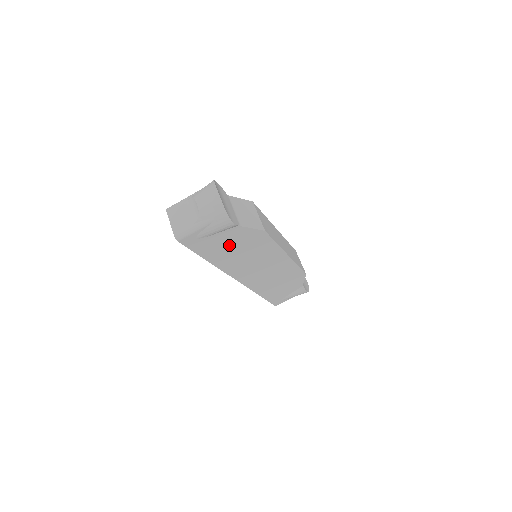
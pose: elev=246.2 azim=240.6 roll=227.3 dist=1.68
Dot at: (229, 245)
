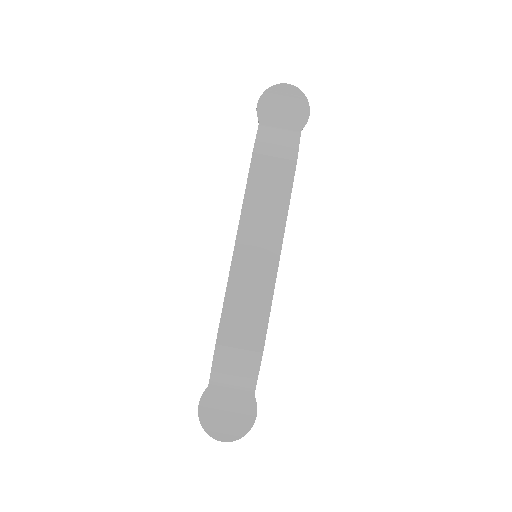
Dot at: occluded
